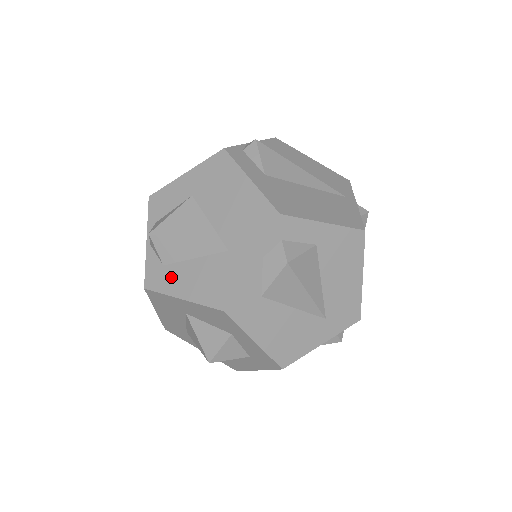
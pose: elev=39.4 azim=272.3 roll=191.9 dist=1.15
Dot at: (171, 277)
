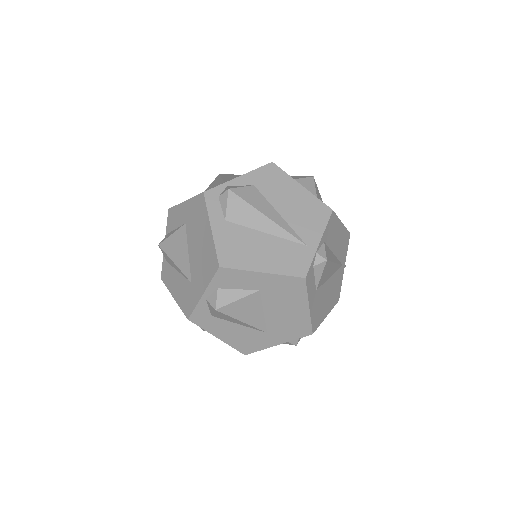
Dot at: (215, 325)
